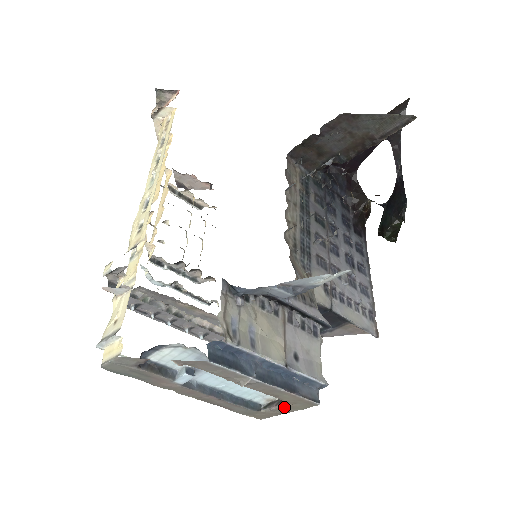
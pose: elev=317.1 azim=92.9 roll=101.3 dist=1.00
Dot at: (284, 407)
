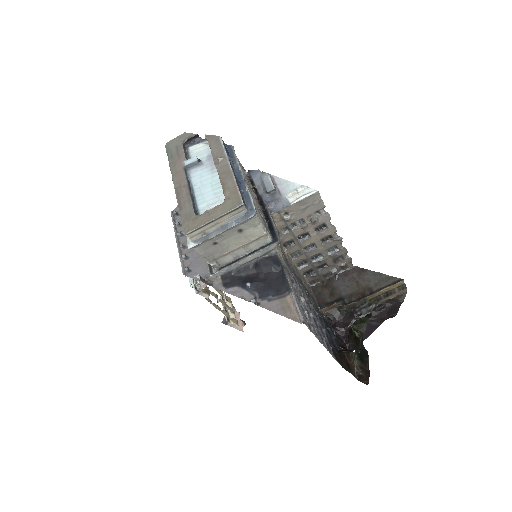
Dot at: (217, 207)
